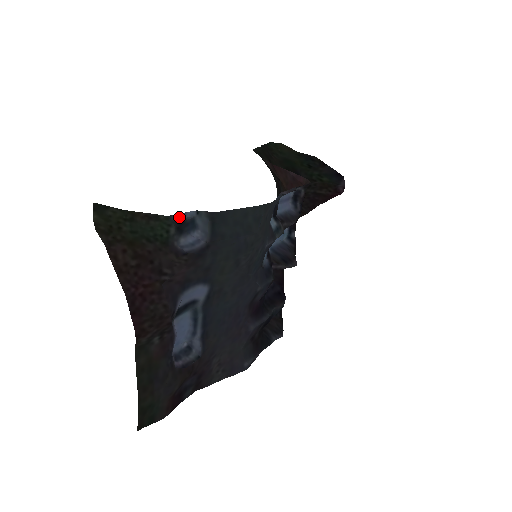
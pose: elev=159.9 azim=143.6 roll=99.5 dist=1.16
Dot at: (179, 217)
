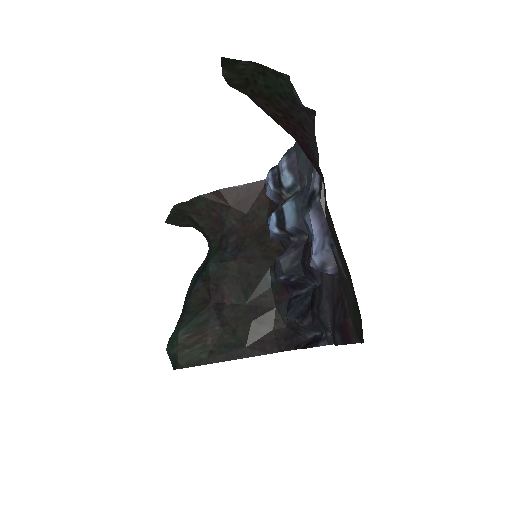
Dot at: occluded
